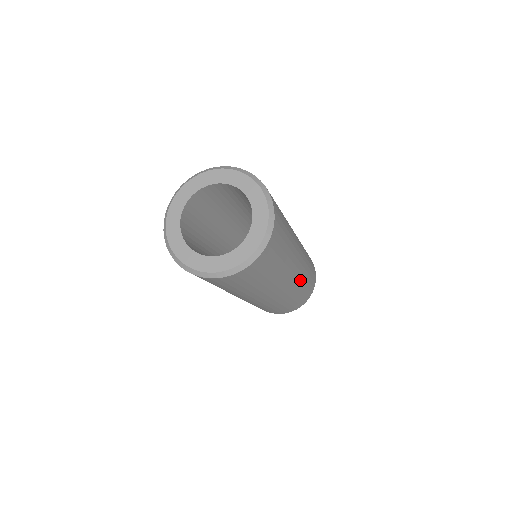
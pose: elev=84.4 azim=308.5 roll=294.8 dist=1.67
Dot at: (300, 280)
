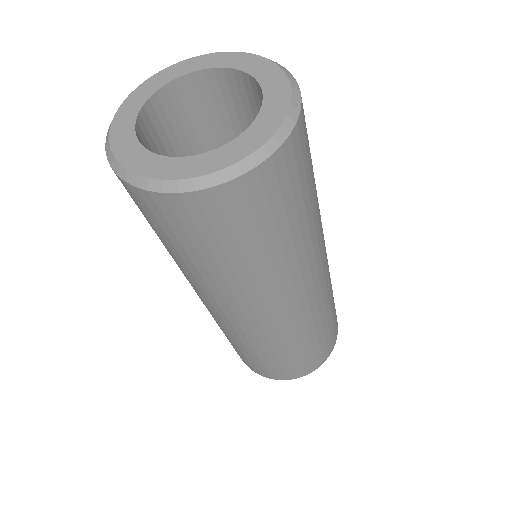
Dot at: (305, 322)
